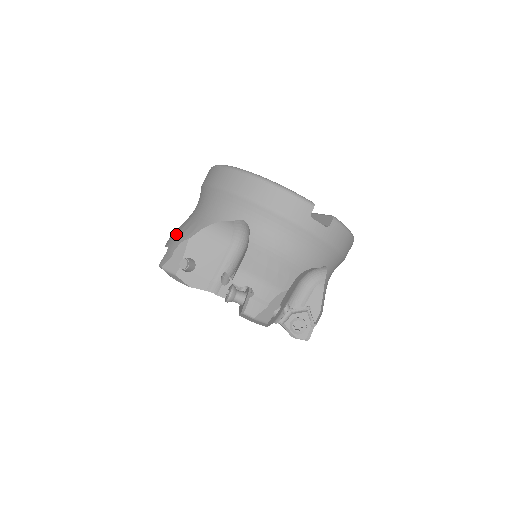
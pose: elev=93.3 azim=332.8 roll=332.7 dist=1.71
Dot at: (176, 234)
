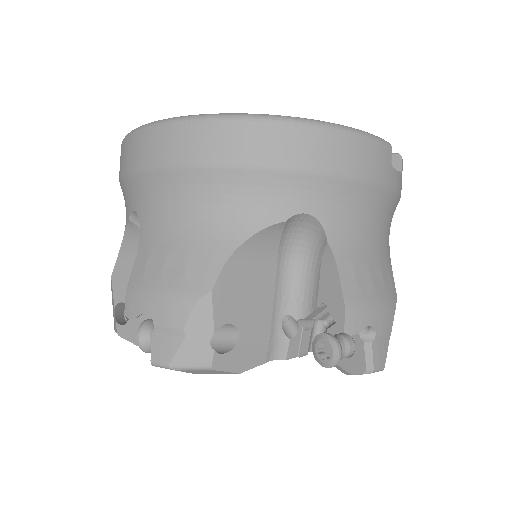
Dot at: (157, 288)
